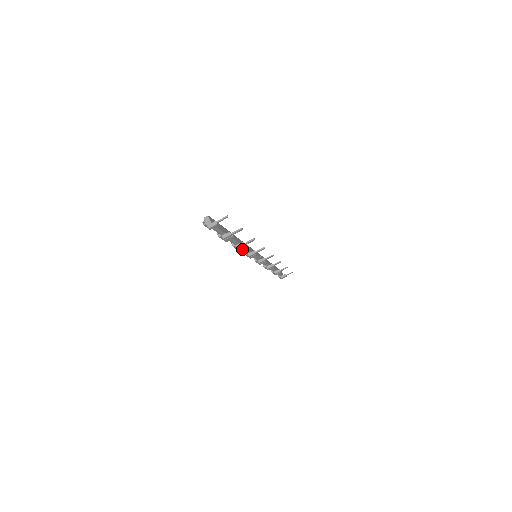
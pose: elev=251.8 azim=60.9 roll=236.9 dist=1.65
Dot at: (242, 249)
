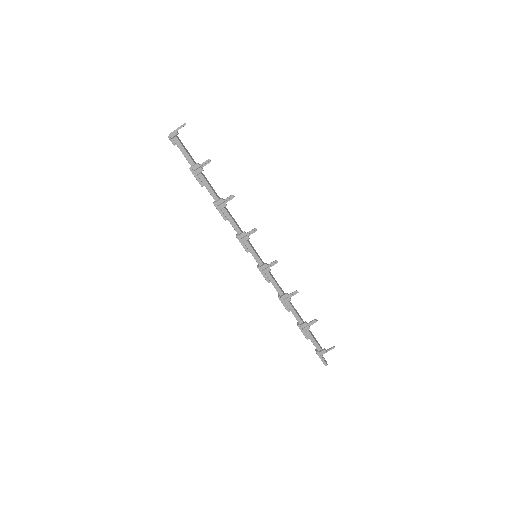
Dot at: (227, 218)
